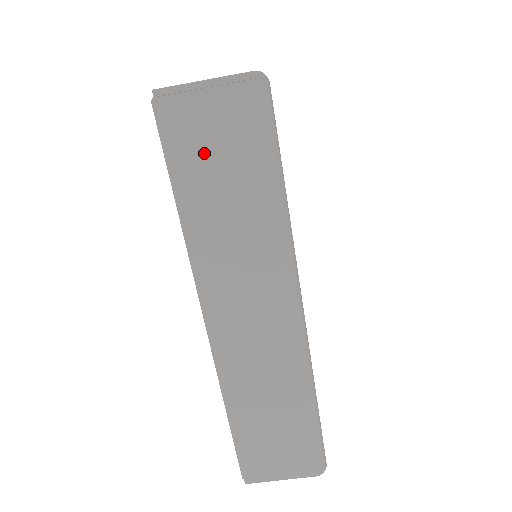
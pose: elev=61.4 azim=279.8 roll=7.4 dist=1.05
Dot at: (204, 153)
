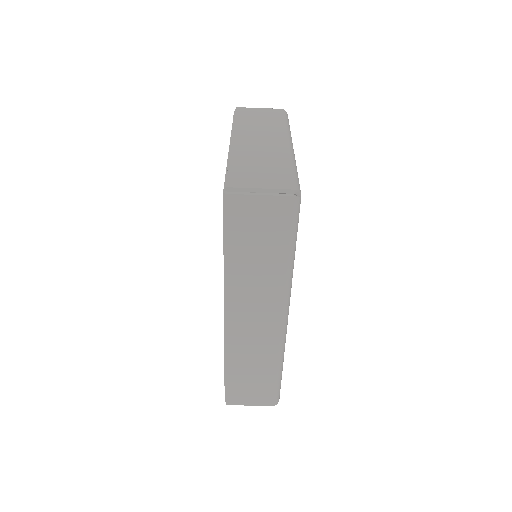
Dot at: (250, 229)
